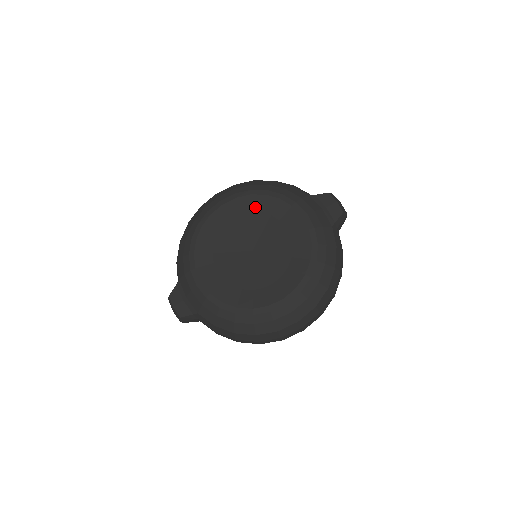
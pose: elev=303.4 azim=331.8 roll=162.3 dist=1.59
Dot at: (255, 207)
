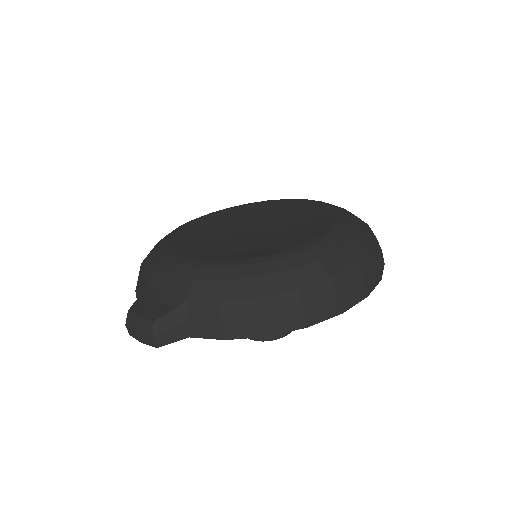
Dot at: (240, 212)
